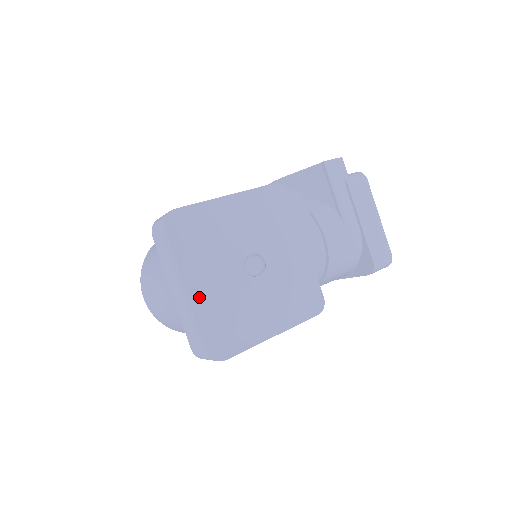
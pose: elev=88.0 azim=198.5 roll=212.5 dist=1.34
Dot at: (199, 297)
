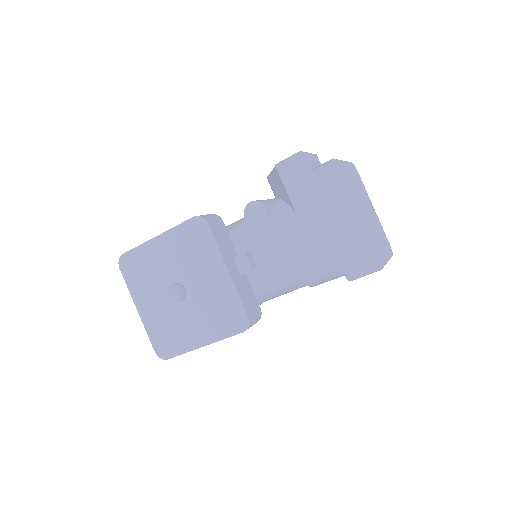
Dot at: (145, 315)
